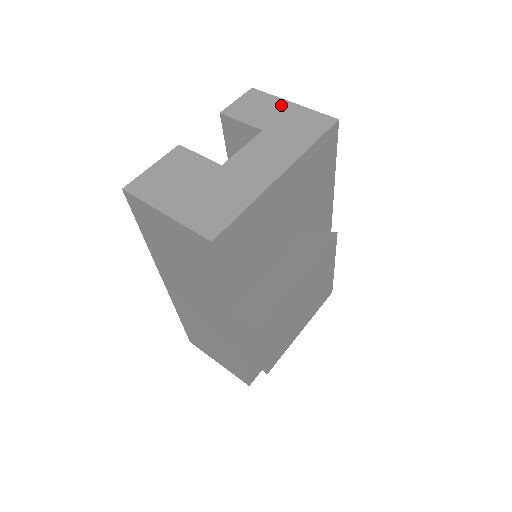
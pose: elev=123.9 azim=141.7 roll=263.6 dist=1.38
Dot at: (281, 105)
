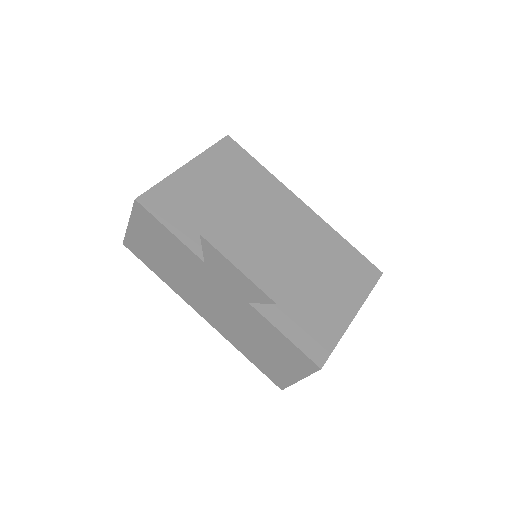
Dot at: occluded
